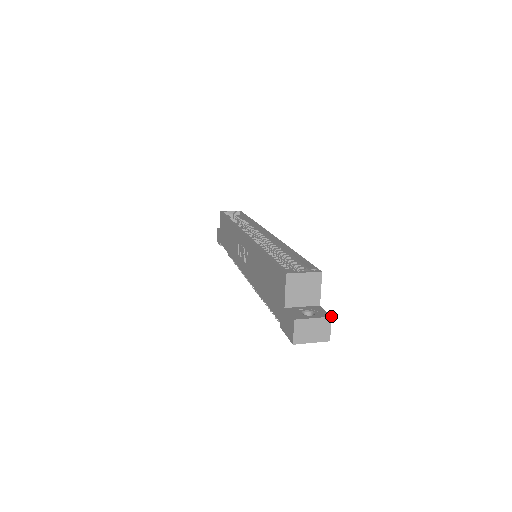
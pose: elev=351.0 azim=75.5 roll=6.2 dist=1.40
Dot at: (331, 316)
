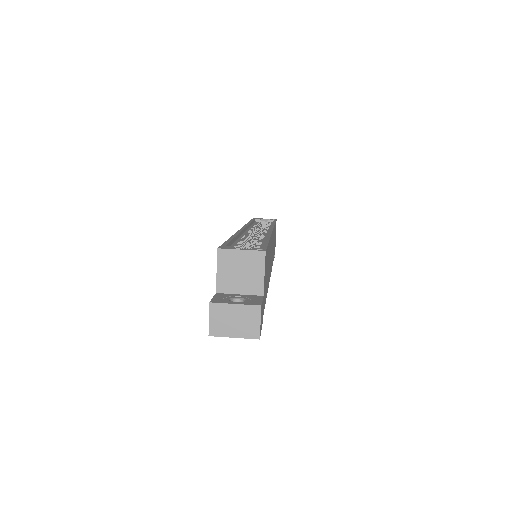
Dot at: (261, 305)
